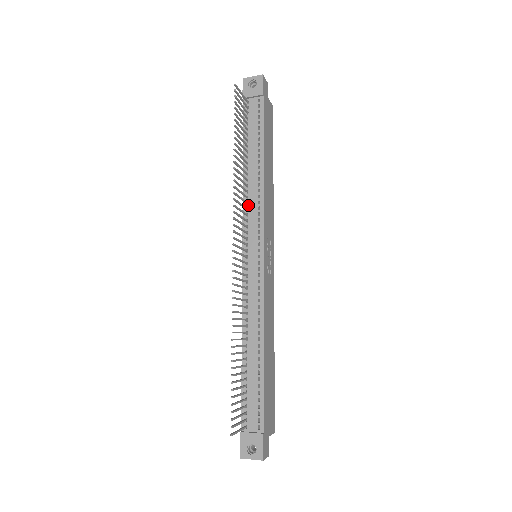
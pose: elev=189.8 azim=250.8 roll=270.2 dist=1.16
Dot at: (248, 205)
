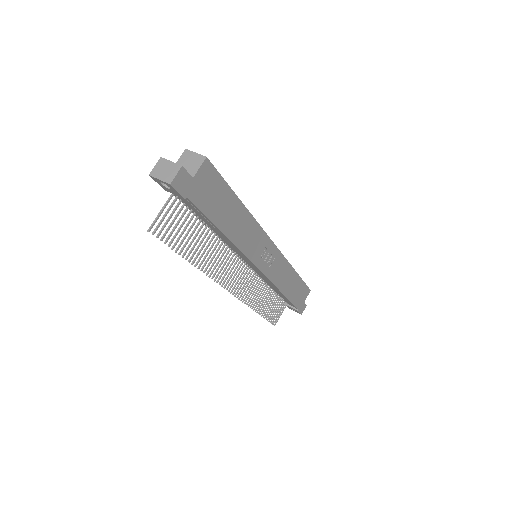
Dot at: (229, 247)
